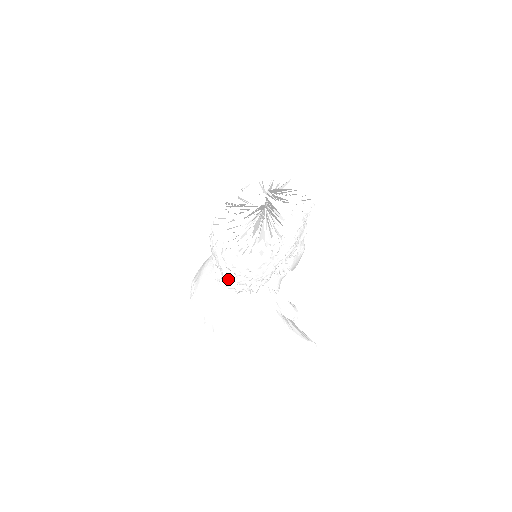
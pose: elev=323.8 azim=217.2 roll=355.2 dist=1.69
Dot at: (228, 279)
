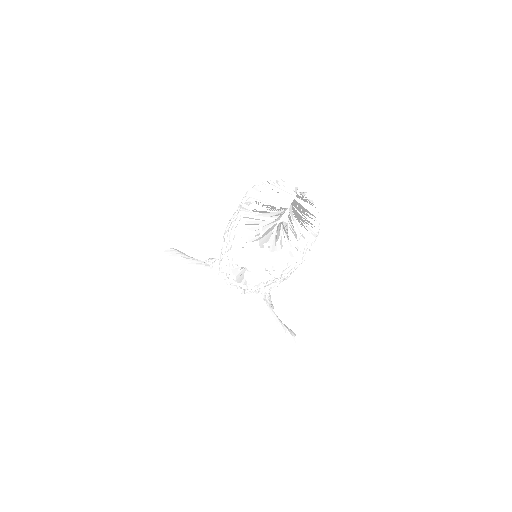
Dot at: (260, 282)
